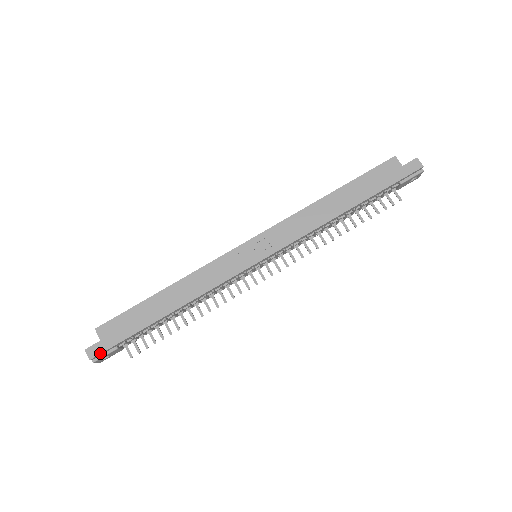
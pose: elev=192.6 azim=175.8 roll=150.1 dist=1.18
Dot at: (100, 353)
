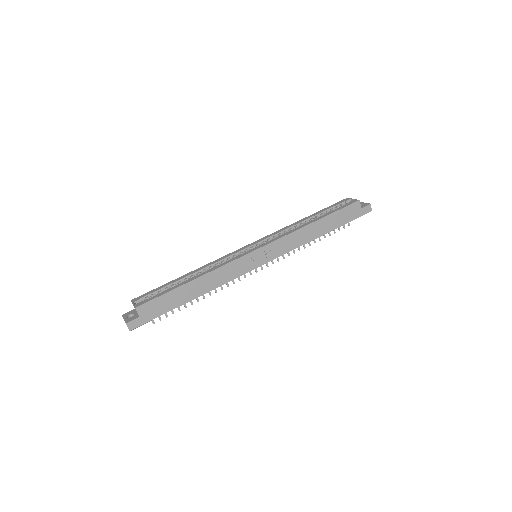
Dot at: (139, 326)
